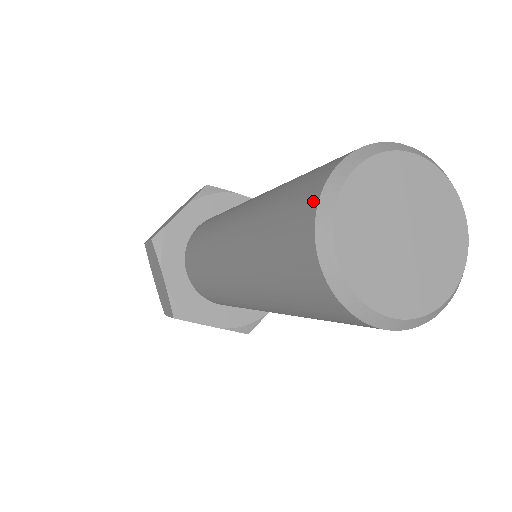
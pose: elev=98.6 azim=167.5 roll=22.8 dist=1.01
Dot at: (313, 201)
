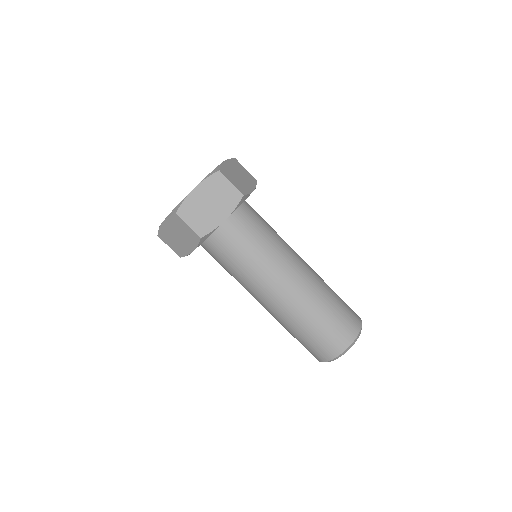
Dot at: (337, 353)
